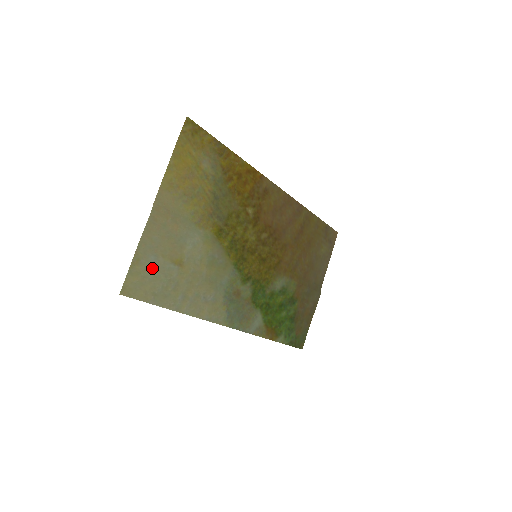
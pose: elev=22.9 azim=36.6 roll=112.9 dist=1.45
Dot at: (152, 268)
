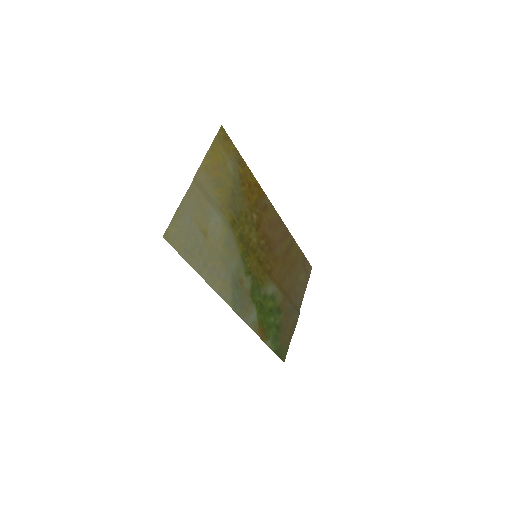
Dot at: (187, 227)
